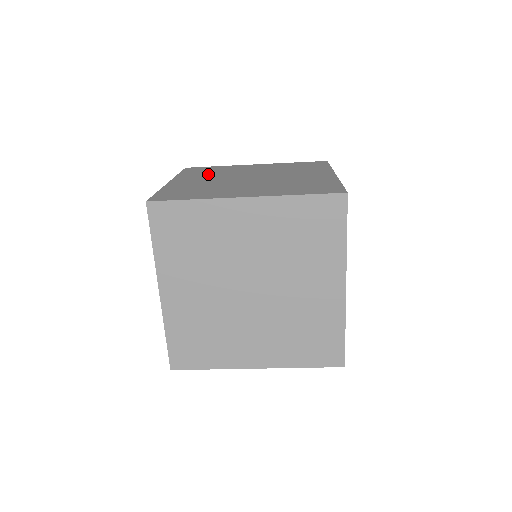
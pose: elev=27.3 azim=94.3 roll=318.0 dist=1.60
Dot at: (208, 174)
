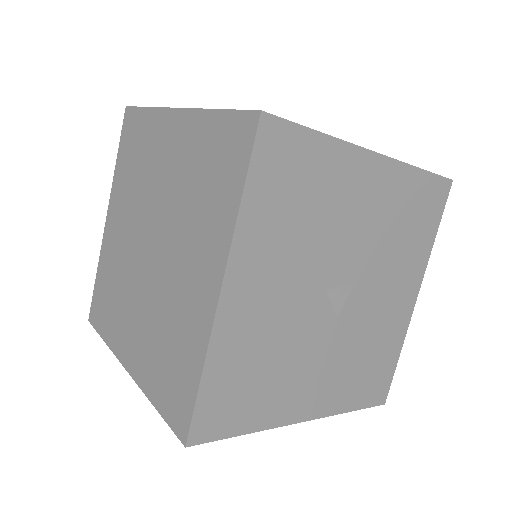
Dot at: (130, 185)
